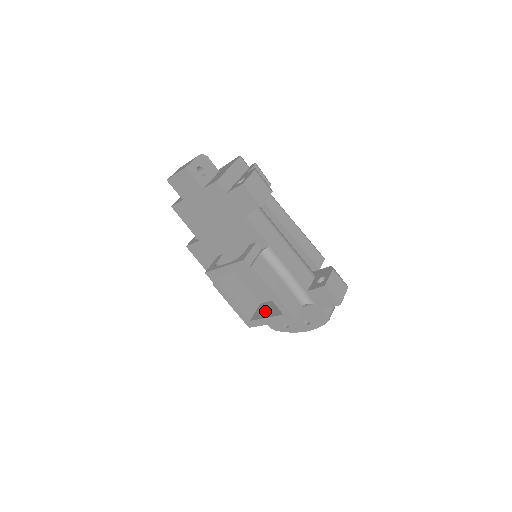
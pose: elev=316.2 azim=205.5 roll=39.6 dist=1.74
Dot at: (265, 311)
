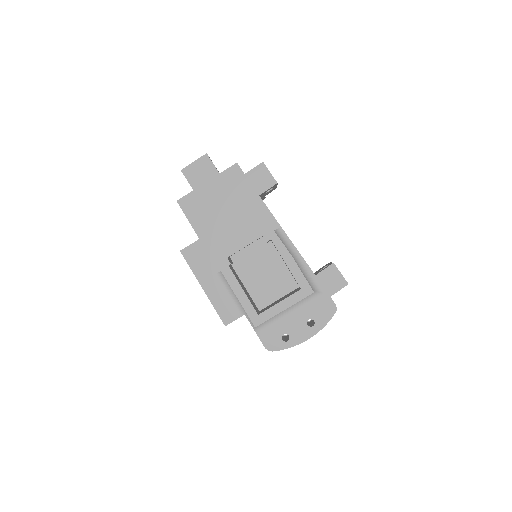
Dot at: (273, 304)
